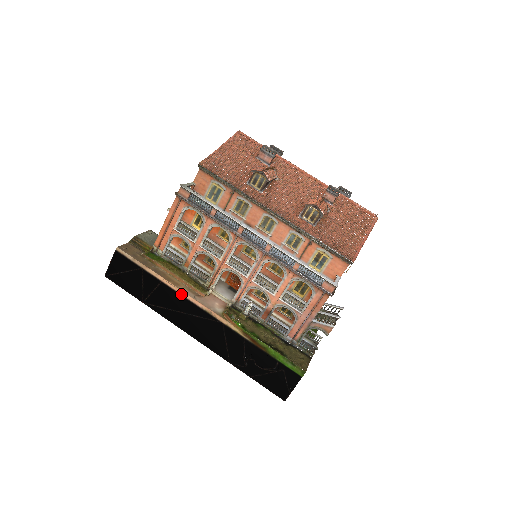
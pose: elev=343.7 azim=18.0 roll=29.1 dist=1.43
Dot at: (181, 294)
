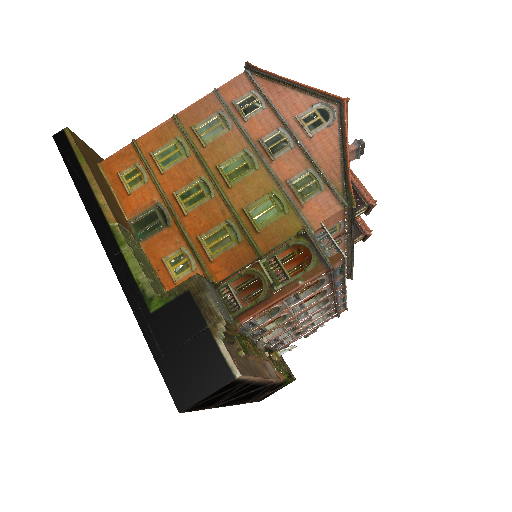
Dot at: (265, 381)
